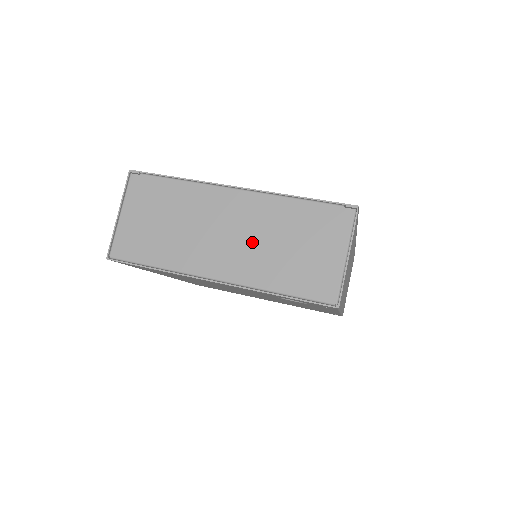
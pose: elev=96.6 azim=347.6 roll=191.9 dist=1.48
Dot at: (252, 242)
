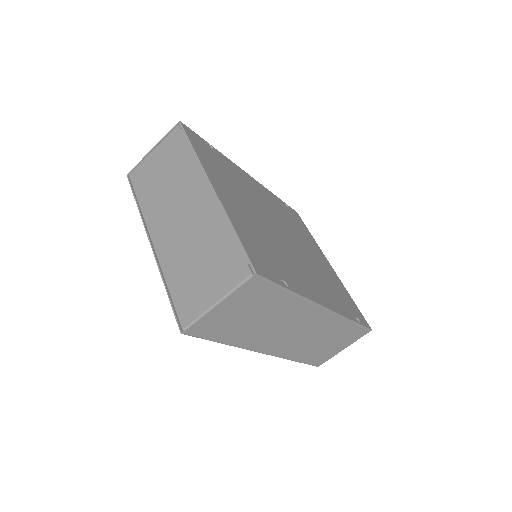
Dot at: (186, 236)
